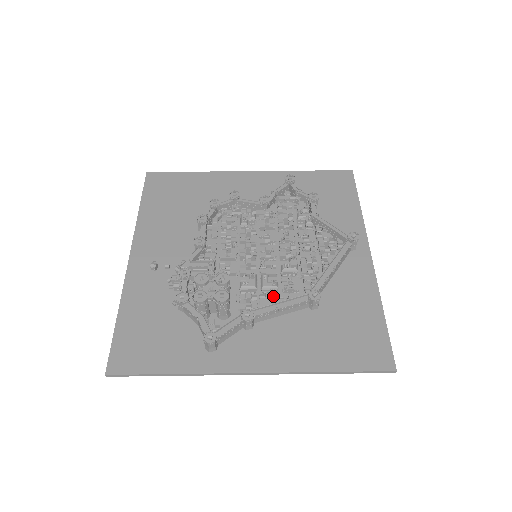
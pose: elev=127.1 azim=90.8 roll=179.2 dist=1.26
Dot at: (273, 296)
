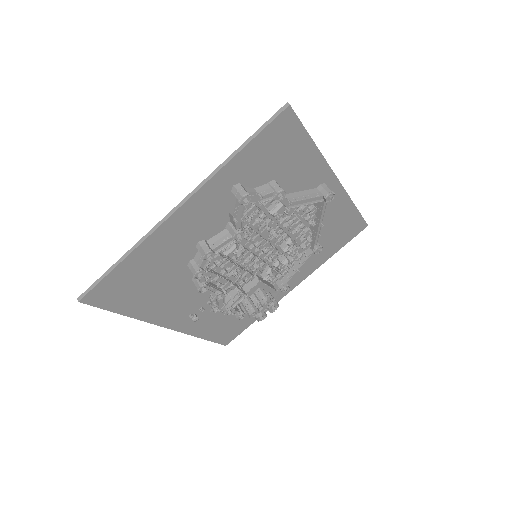
Dot at: occluded
